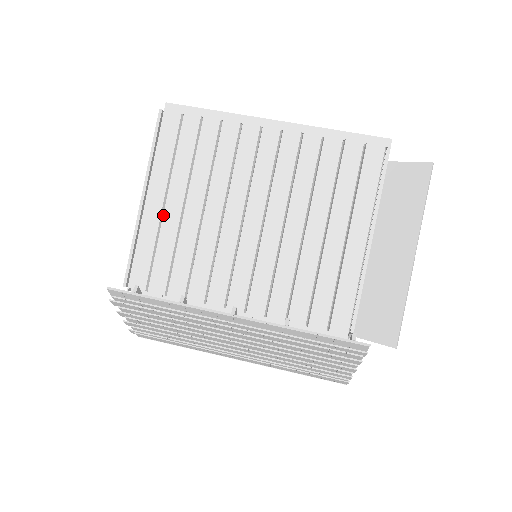
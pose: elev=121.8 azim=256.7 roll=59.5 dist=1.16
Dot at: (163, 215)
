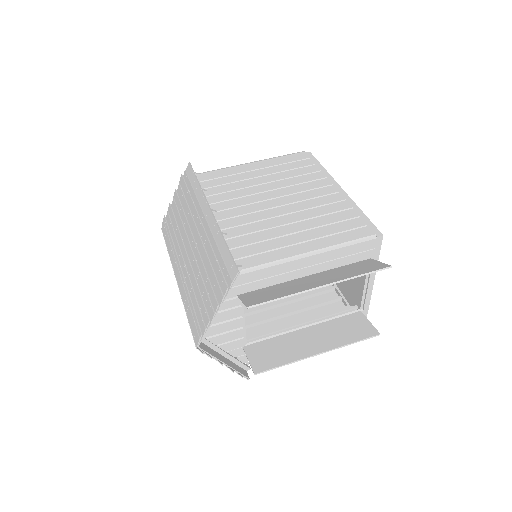
Dot at: (248, 172)
